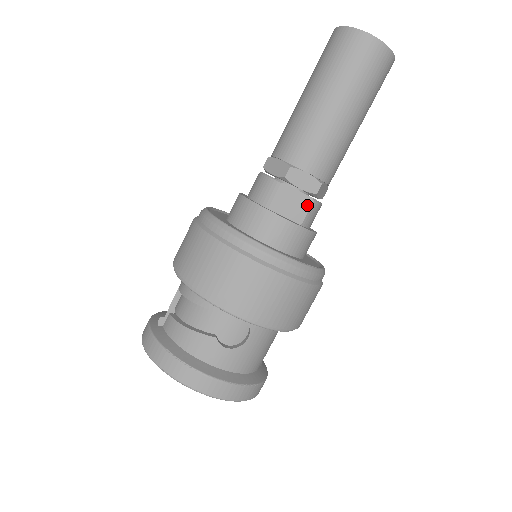
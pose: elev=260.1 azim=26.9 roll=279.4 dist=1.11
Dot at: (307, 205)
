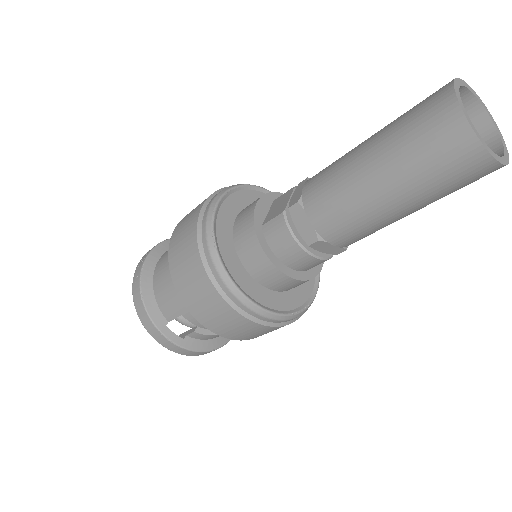
Dot at: occluded
